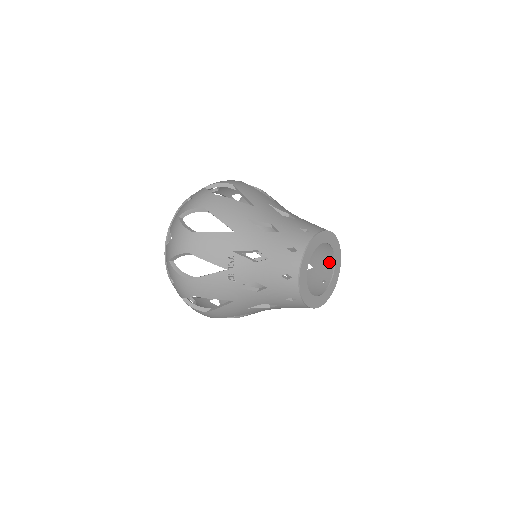
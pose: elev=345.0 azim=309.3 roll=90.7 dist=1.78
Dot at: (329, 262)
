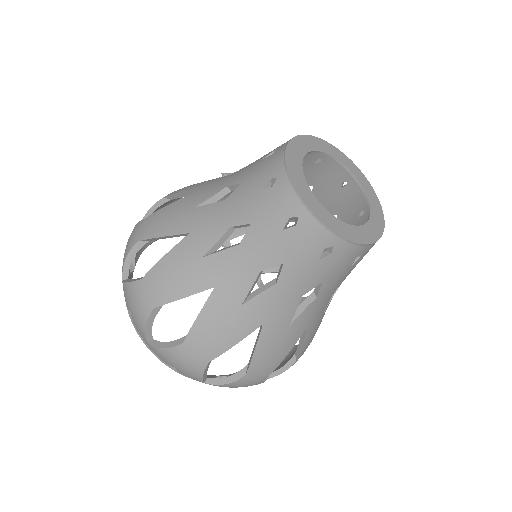
Dot at: occluded
